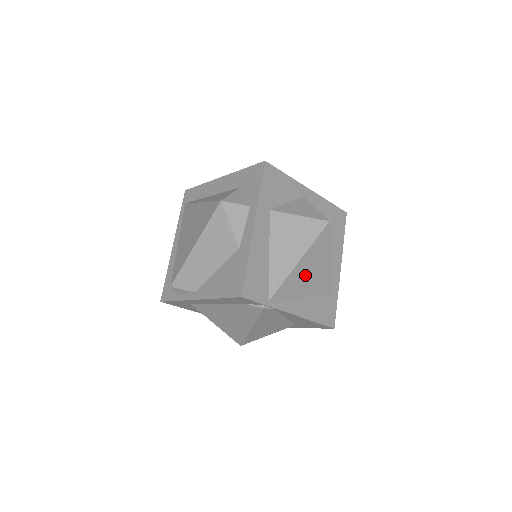
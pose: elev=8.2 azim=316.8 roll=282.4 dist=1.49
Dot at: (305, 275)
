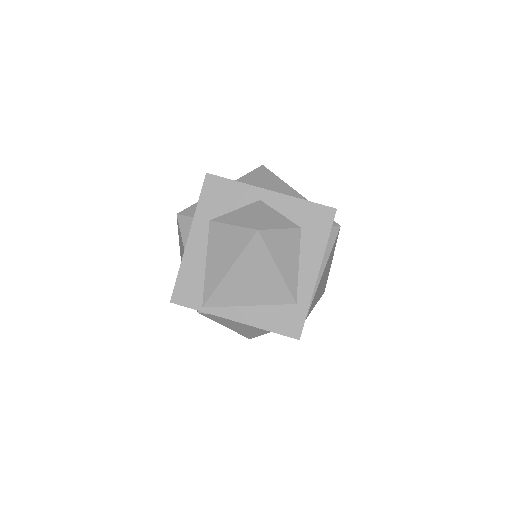
Dot at: (244, 284)
